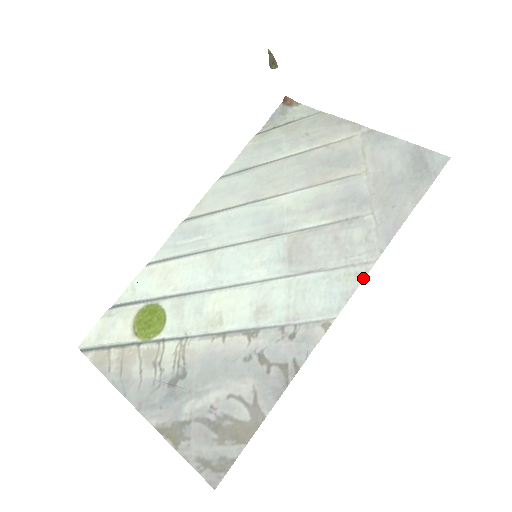
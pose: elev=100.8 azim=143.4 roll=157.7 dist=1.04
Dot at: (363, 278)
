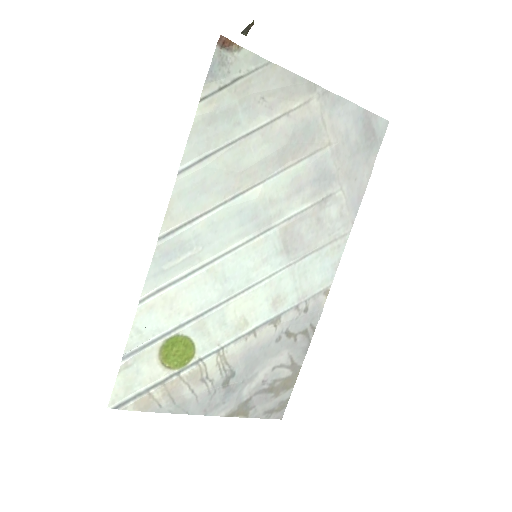
Dot at: (344, 248)
